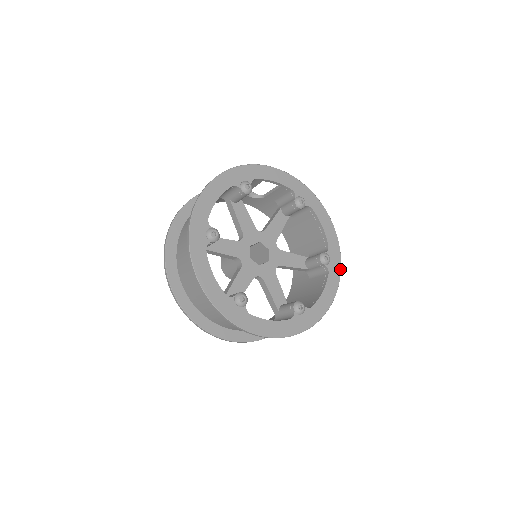
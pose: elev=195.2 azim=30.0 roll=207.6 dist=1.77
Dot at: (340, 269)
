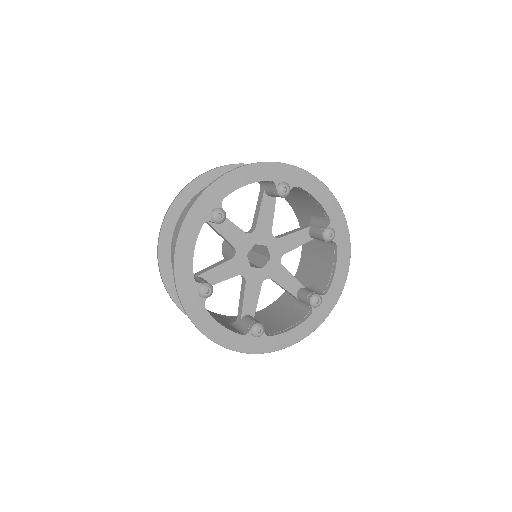
Dot at: (348, 234)
